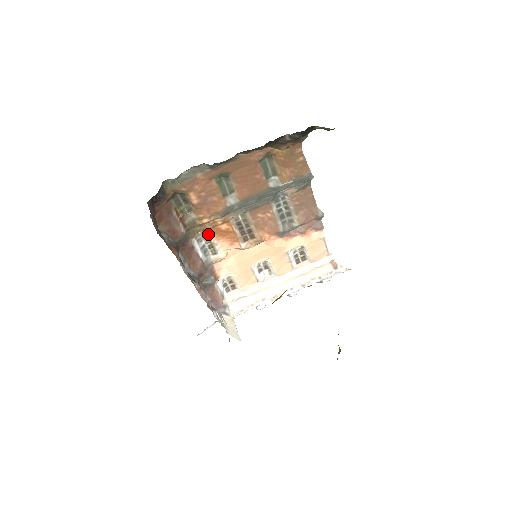
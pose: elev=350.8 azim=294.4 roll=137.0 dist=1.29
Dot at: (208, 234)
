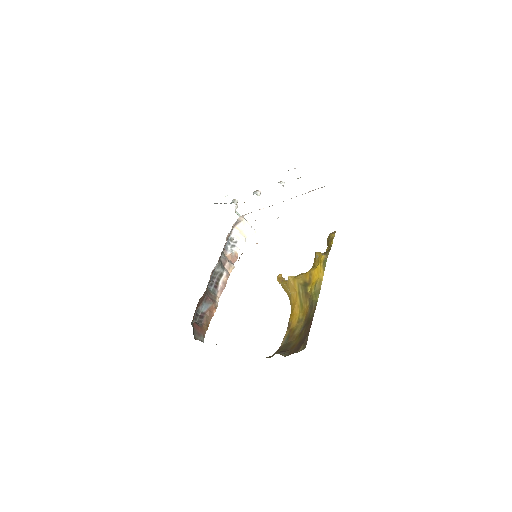
Dot at: occluded
